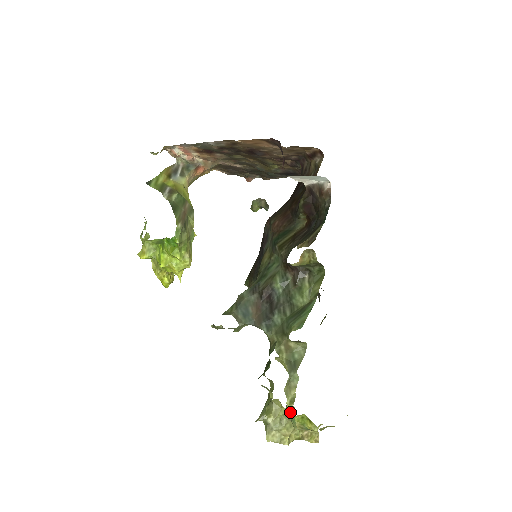
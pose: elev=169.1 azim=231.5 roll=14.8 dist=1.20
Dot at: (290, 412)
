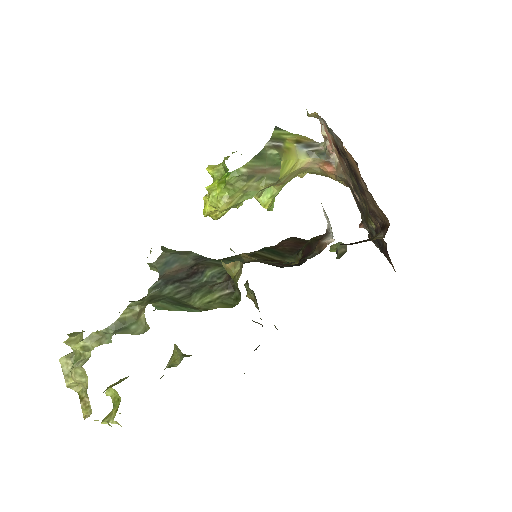
Dot at: (78, 356)
